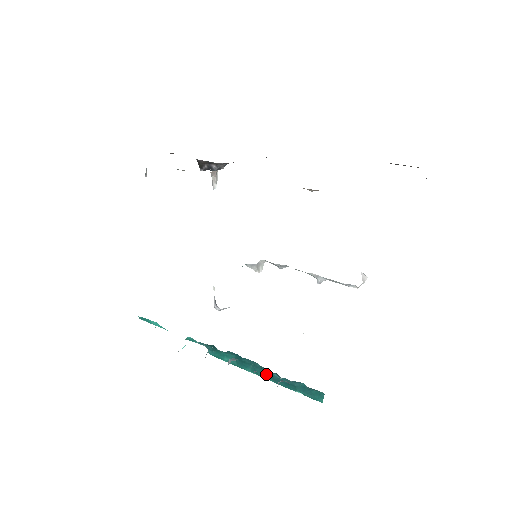
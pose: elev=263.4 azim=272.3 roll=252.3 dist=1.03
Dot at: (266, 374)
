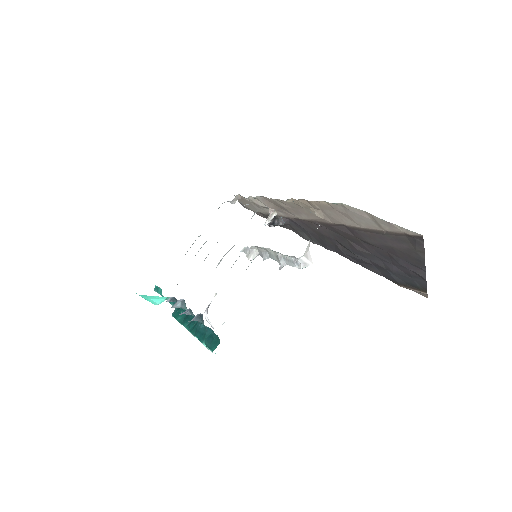
Dot at: (195, 327)
